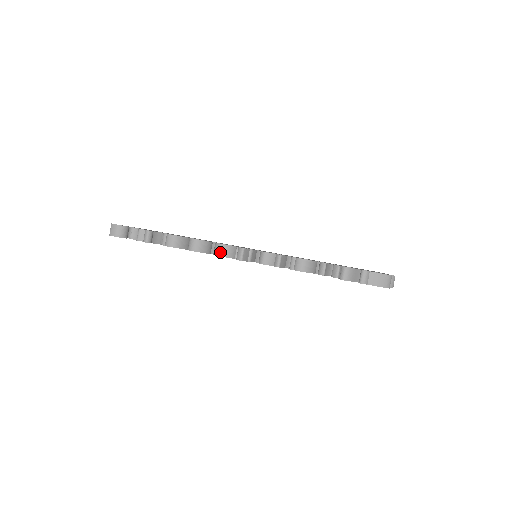
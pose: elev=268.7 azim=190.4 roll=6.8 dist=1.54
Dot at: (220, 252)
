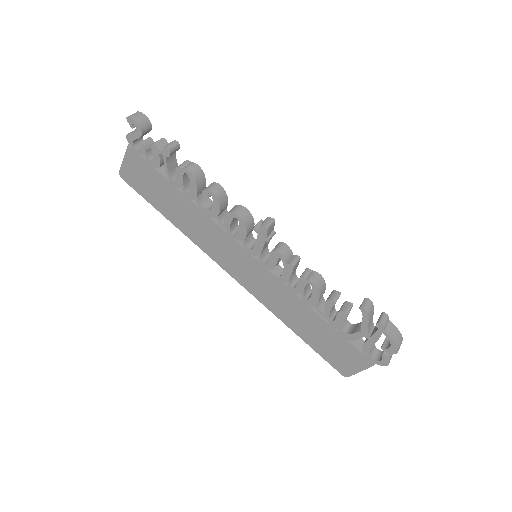
Dot at: (240, 213)
